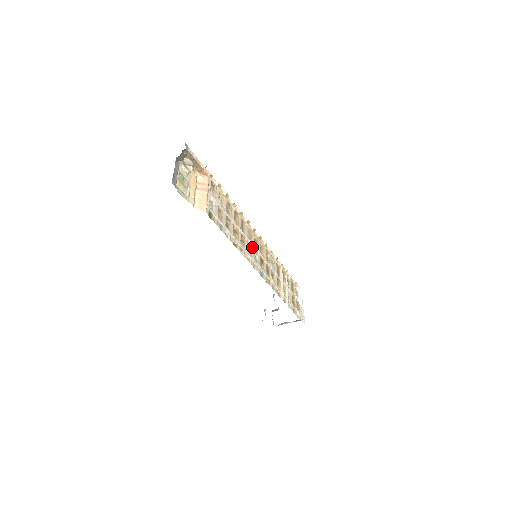
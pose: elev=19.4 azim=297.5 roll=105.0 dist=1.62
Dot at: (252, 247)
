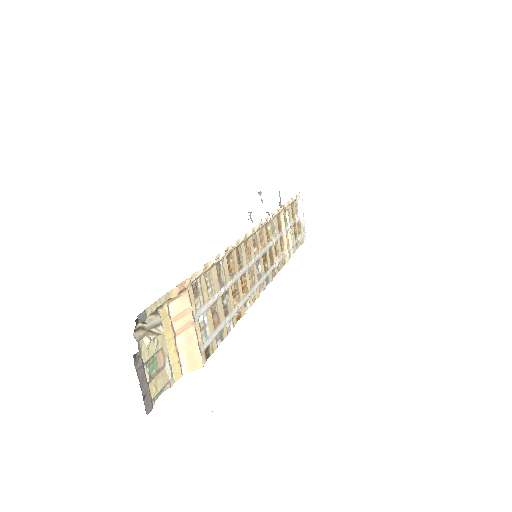
Dot at: (253, 265)
